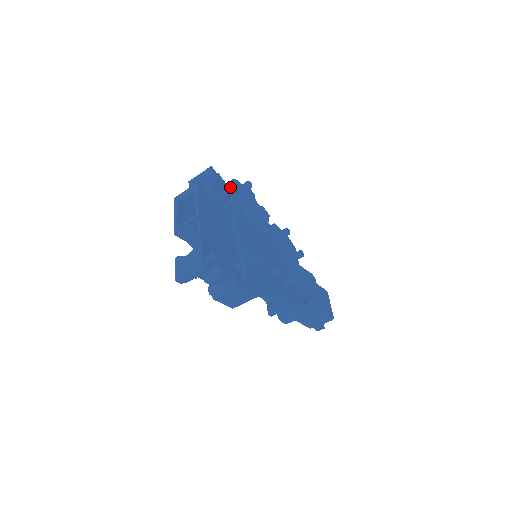
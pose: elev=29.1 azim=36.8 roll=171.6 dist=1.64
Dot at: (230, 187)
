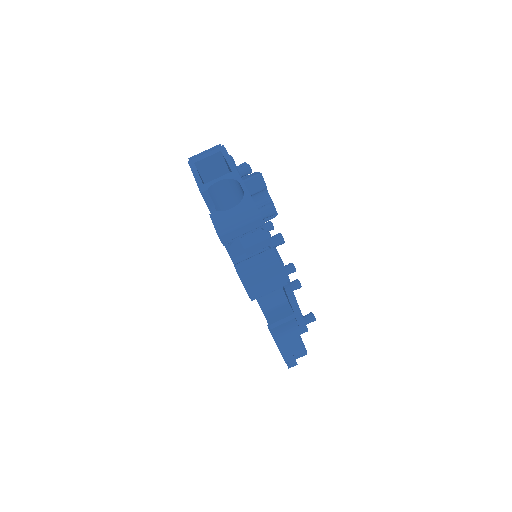
Dot at: occluded
